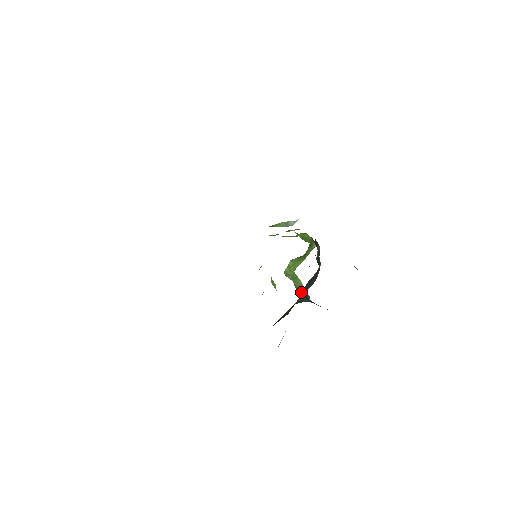
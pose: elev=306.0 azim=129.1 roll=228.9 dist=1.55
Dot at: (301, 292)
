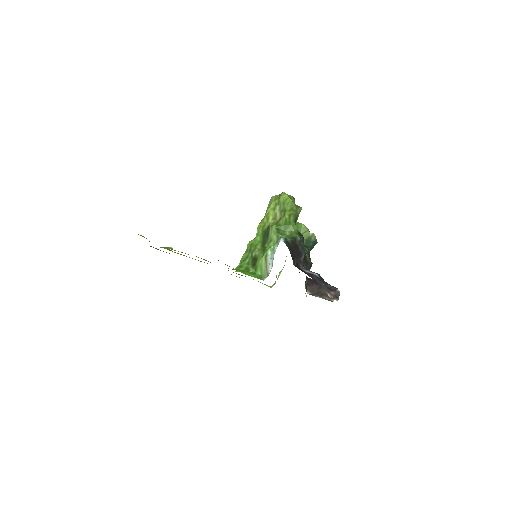
Dot at: (307, 238)
